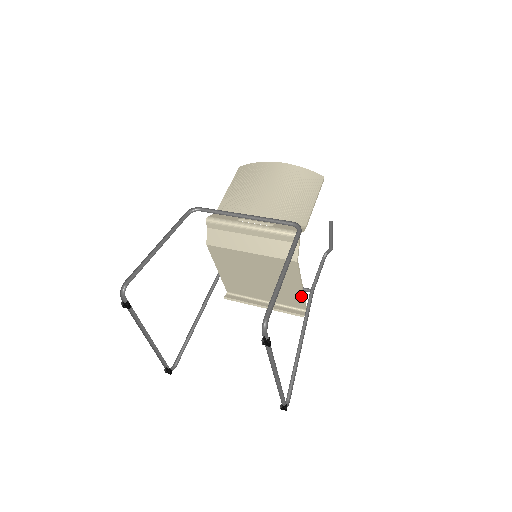
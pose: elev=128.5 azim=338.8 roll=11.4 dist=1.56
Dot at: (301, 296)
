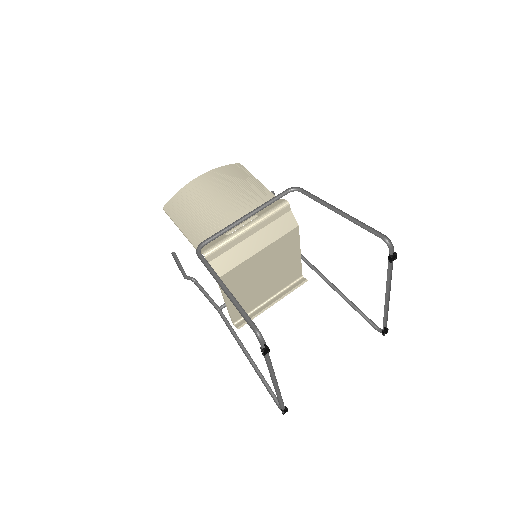
Dot at: (299, 263)
